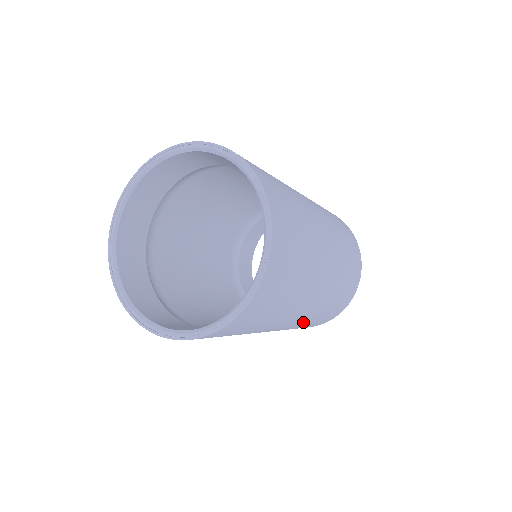
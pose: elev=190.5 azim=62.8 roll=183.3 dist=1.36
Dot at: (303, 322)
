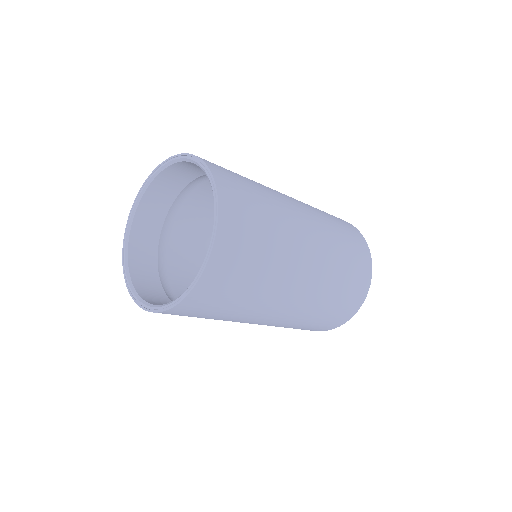
Dot at: (314, 301)
